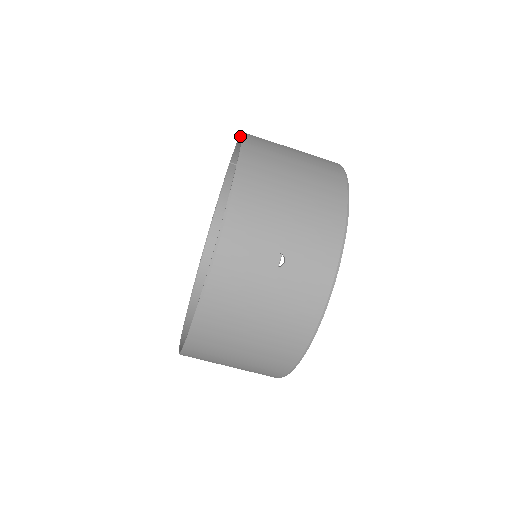
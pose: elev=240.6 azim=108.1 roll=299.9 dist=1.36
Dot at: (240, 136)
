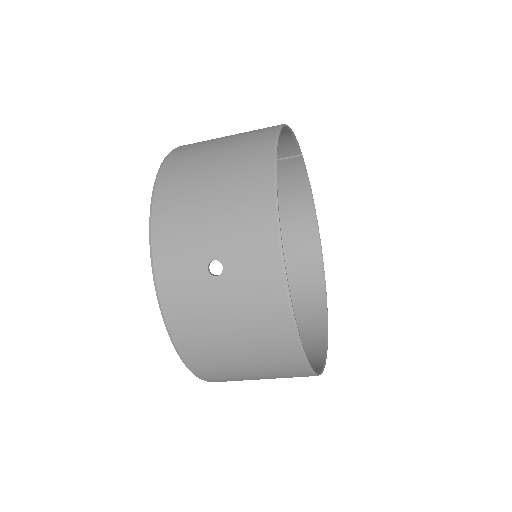
Dot at: occluded
